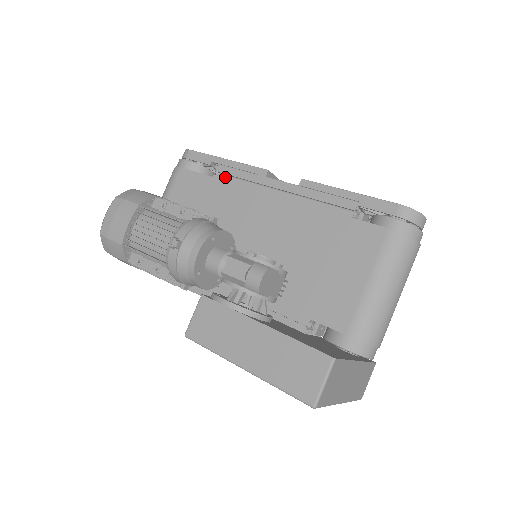
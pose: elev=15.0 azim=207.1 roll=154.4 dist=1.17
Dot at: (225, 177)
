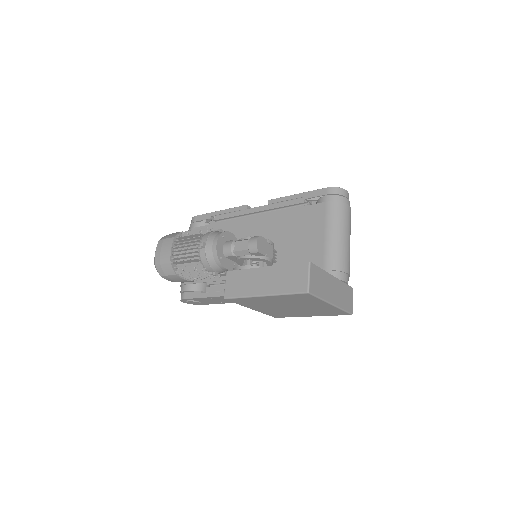
Dot at: occluded
